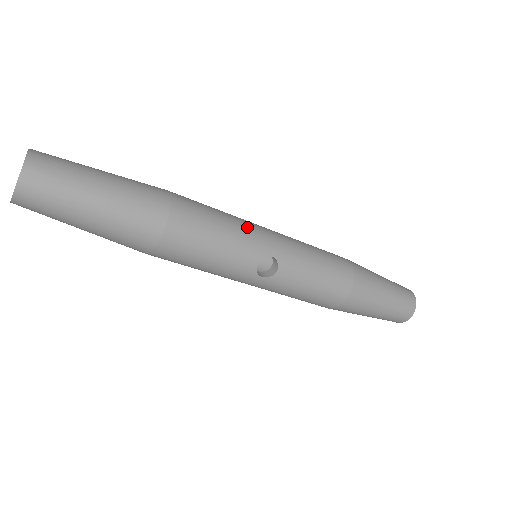
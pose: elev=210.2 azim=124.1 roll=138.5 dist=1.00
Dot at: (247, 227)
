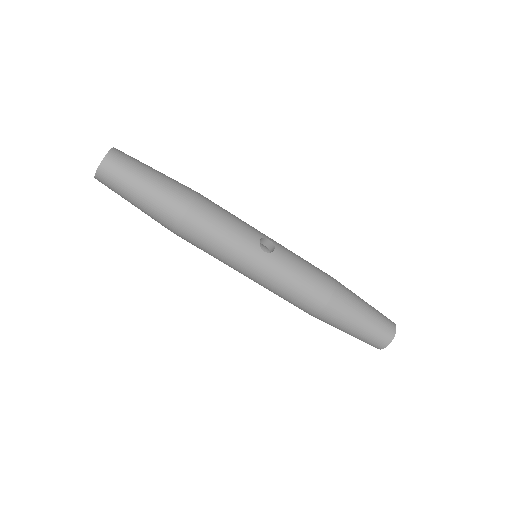
Dot at: occluded
